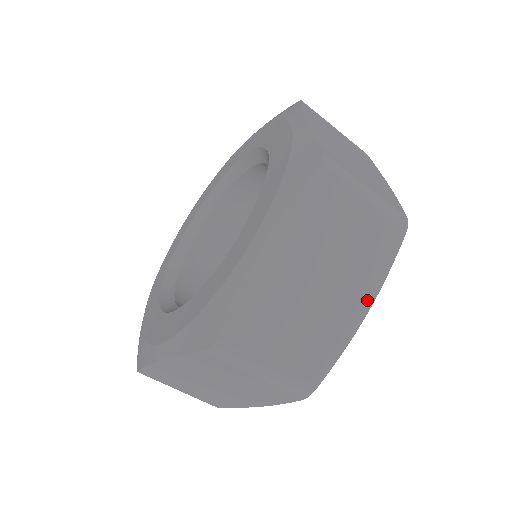
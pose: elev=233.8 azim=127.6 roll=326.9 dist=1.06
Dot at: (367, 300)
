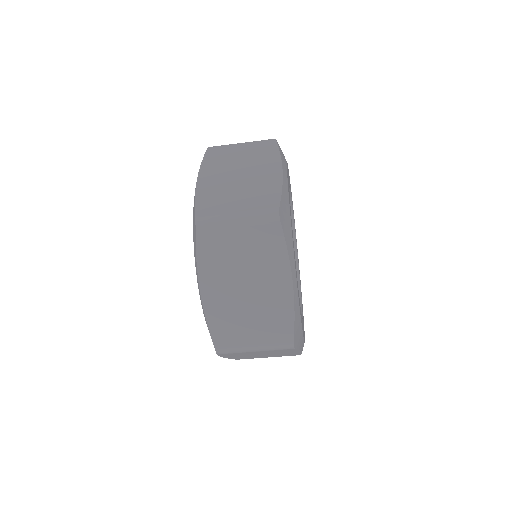
Dot at: (286, 275)
